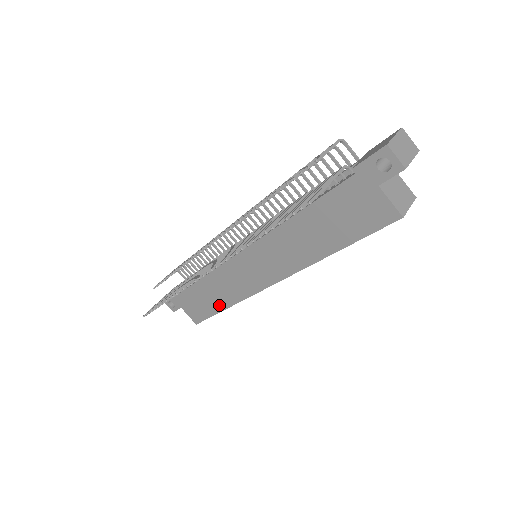
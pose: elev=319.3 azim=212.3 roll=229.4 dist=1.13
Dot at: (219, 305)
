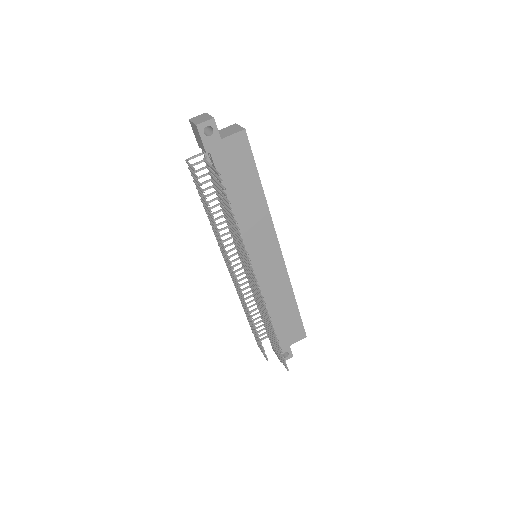
Dot at: (291, 305)
